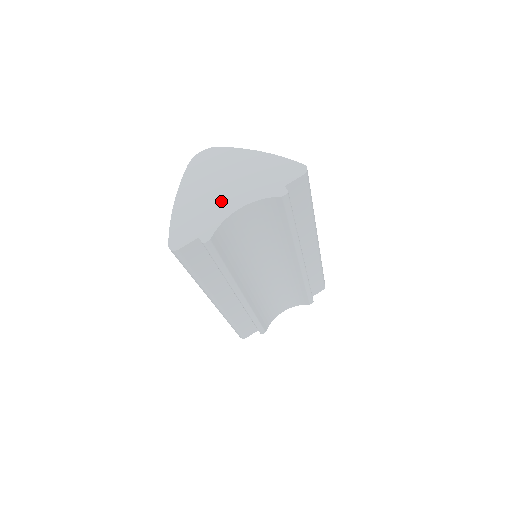
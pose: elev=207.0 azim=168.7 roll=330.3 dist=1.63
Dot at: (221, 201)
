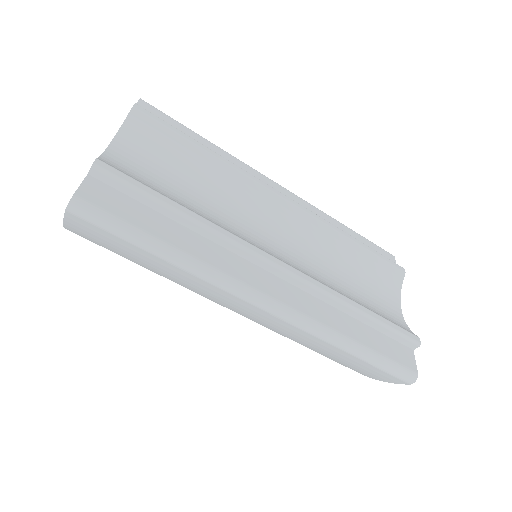
Dot at: occluded
